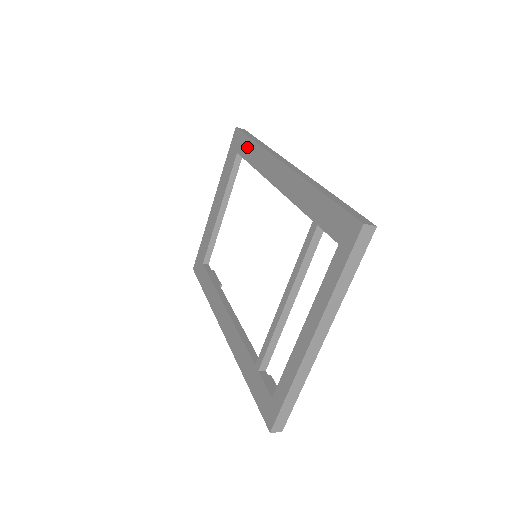
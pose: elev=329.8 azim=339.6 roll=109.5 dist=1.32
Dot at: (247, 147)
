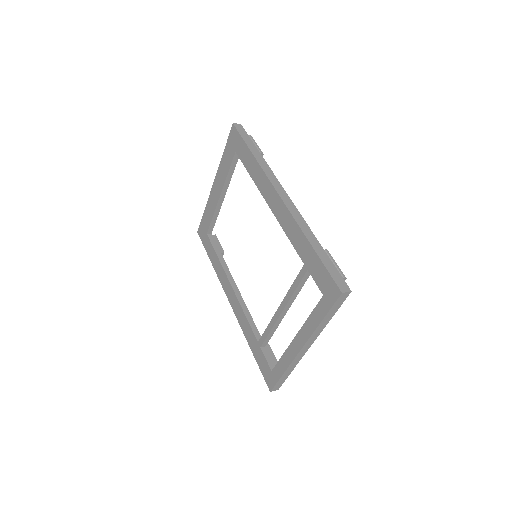
Dot at: (245, 154)
